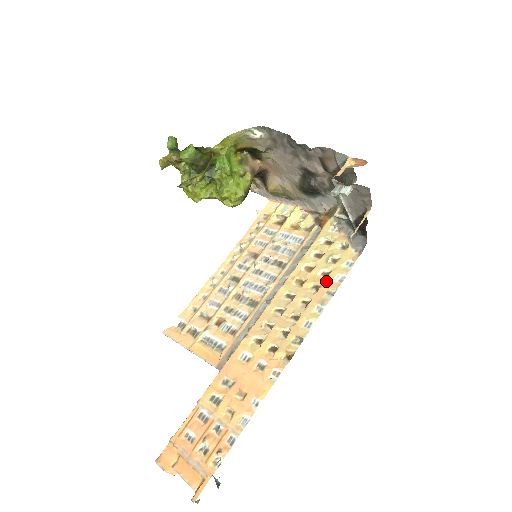
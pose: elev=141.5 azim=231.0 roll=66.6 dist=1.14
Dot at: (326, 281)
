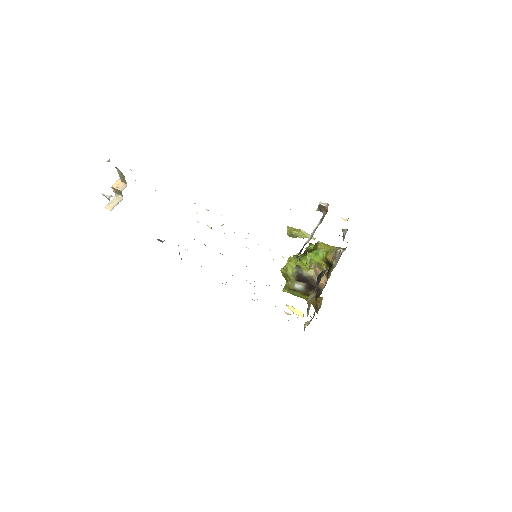
Dot at: occluded
